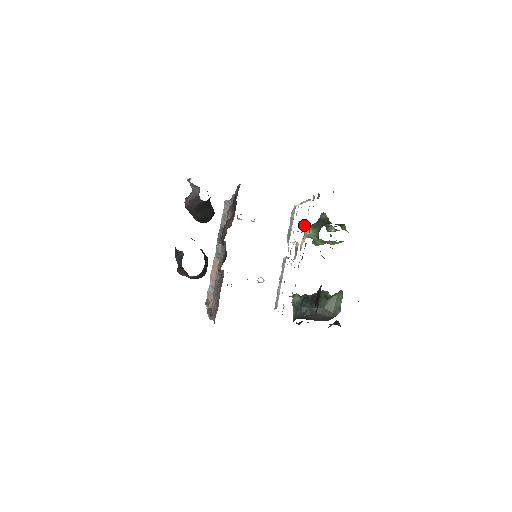
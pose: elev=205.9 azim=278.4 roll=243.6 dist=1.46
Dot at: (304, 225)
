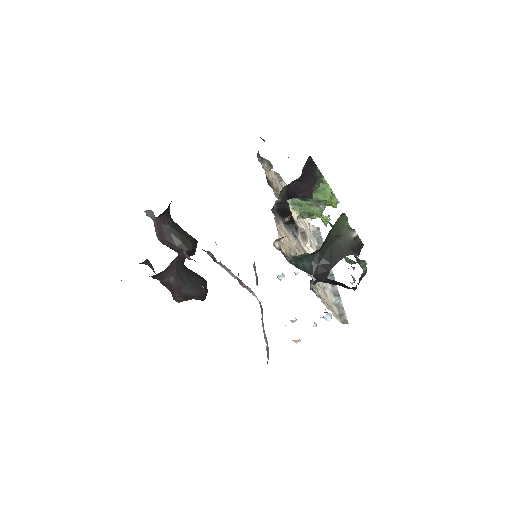
Dot at: occluded
